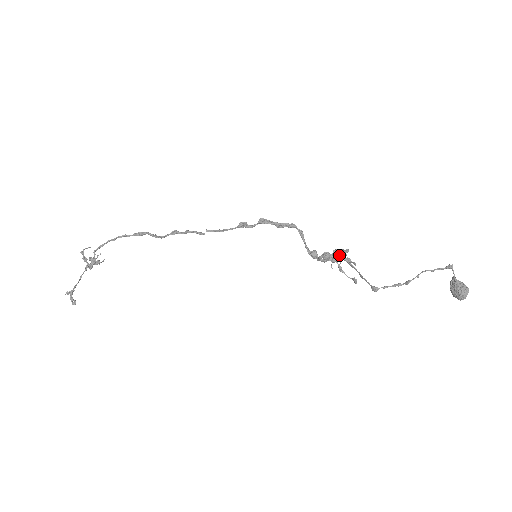
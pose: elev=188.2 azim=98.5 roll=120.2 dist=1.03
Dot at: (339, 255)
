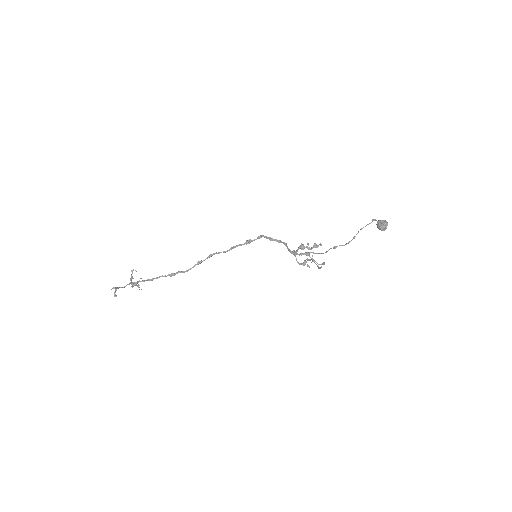
Dot at: (310, 248)
